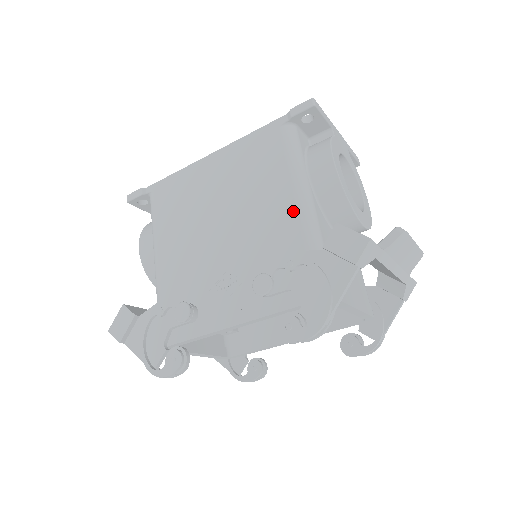
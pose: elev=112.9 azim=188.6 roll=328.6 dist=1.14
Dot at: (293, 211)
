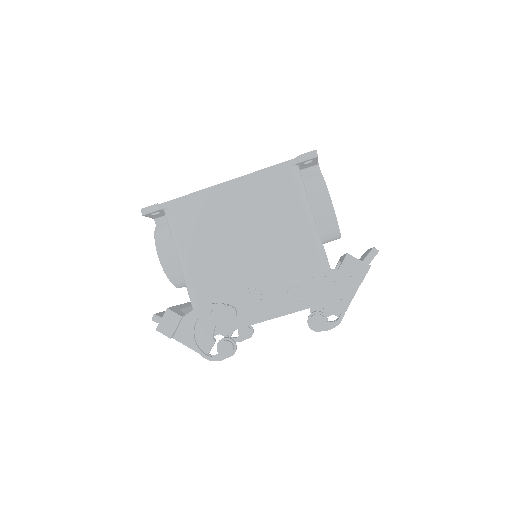
Dot at: (307, 238)
